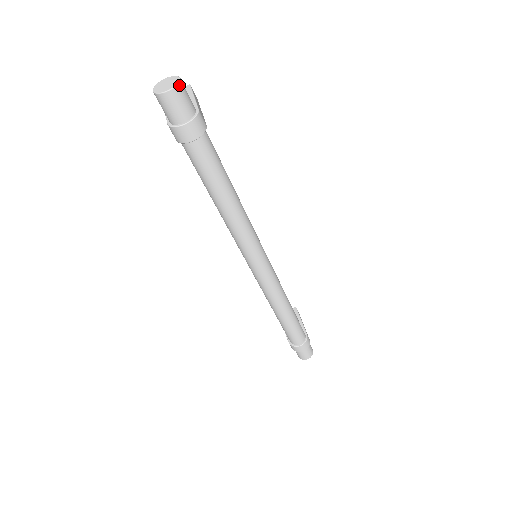
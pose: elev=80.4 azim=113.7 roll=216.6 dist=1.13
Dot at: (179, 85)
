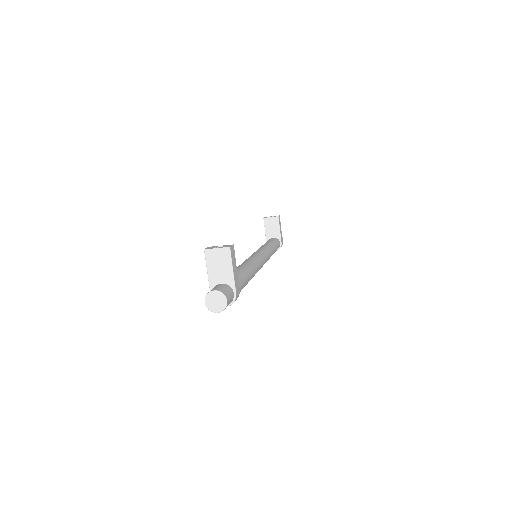
Dot at: occluded
